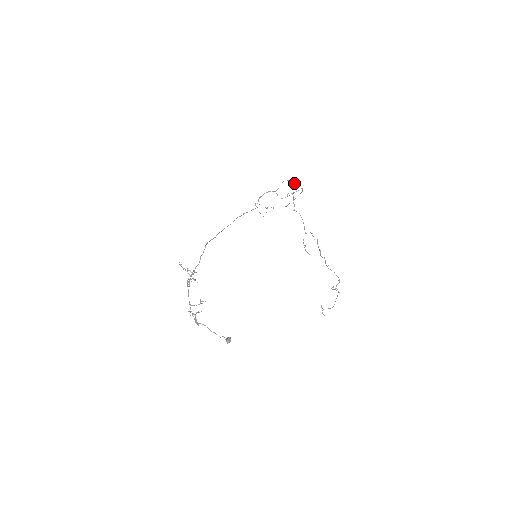
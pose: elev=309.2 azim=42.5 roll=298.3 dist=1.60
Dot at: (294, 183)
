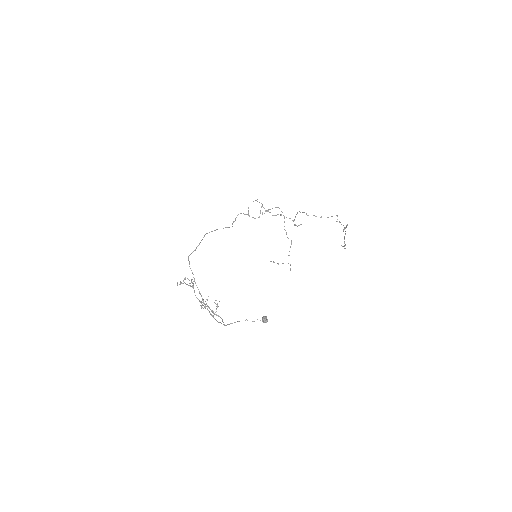
Dot at: occluded
